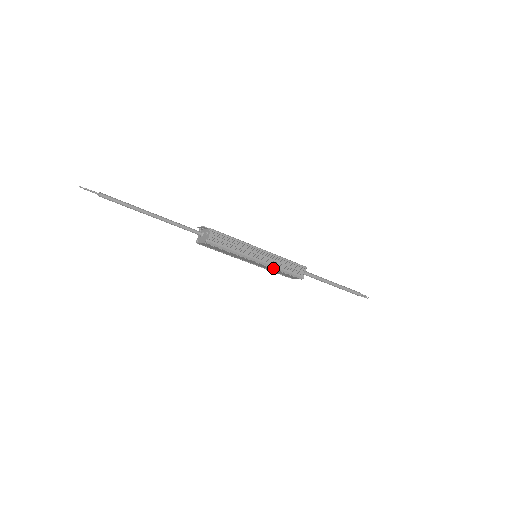
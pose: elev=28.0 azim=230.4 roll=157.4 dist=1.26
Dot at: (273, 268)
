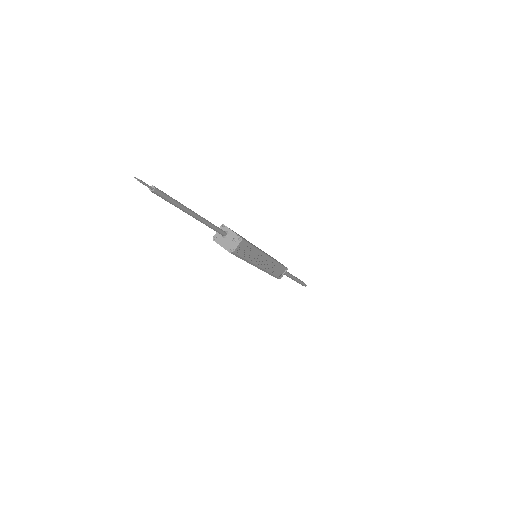
Dot at: occluded
